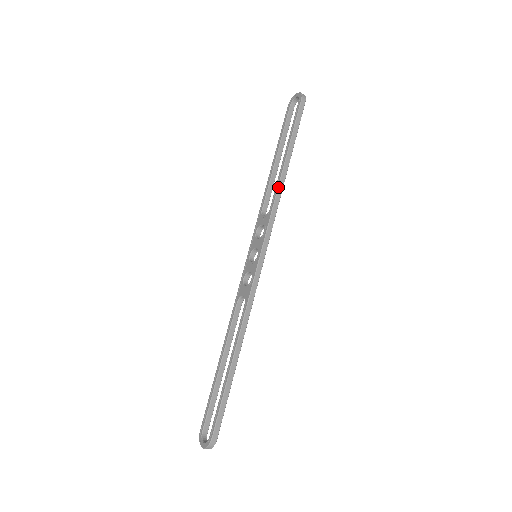
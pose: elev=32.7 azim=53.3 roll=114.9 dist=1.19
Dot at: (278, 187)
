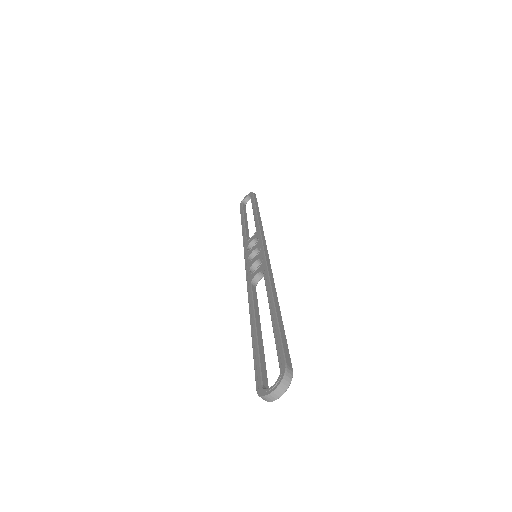
Dot at: (258, 219)
